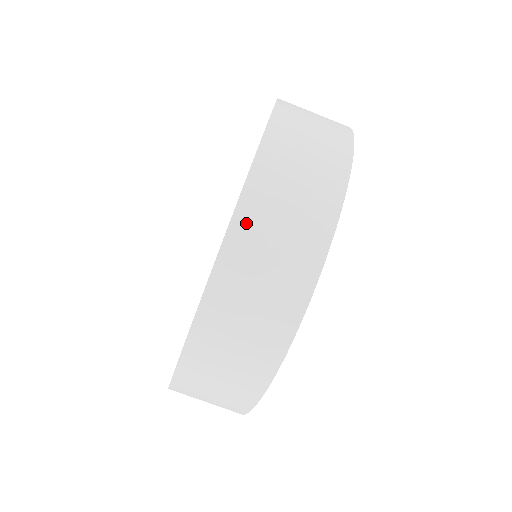
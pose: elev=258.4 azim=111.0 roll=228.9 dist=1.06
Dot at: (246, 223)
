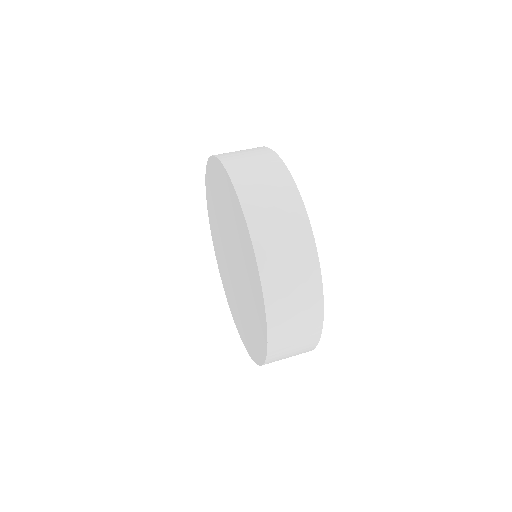
Dot at: (250, 203)
